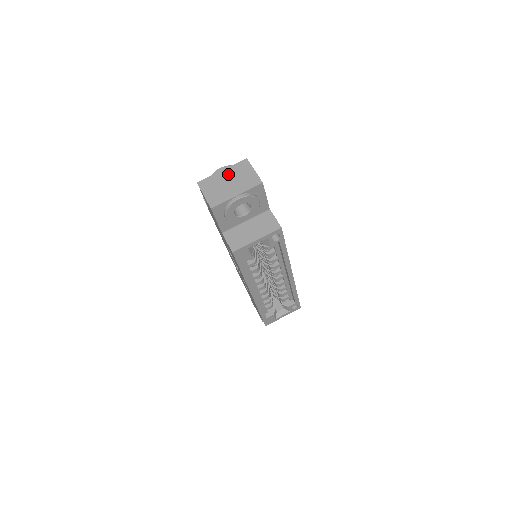
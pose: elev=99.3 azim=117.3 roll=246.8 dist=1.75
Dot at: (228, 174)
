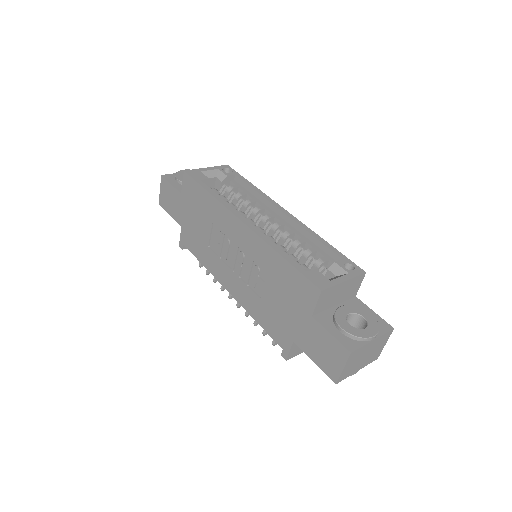
Dot at: occluded
